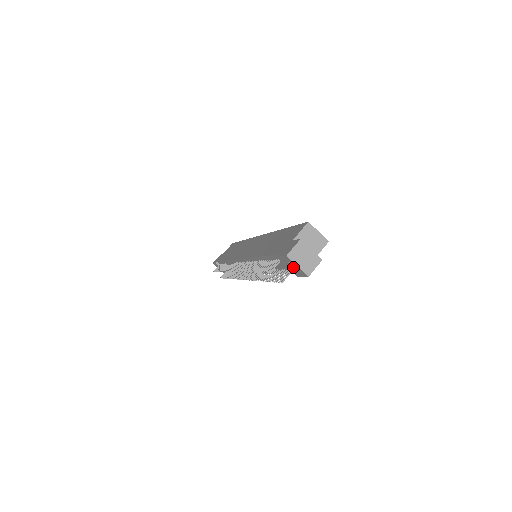
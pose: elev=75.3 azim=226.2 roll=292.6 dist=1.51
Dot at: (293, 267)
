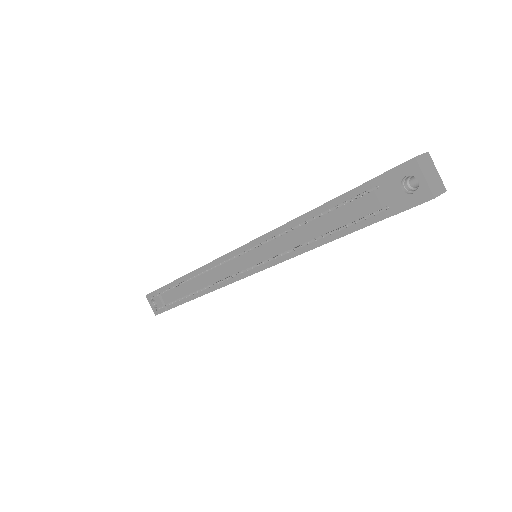
Dot at: (404, 190)
